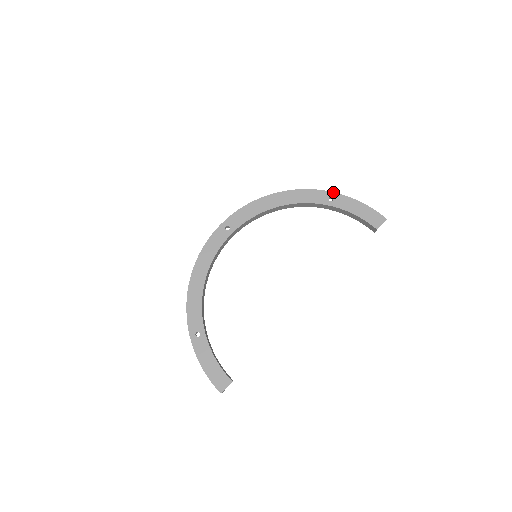
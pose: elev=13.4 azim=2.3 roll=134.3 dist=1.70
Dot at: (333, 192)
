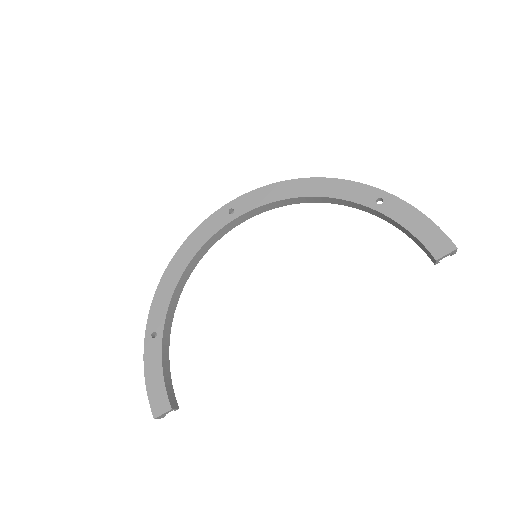
Dot at: occluded
